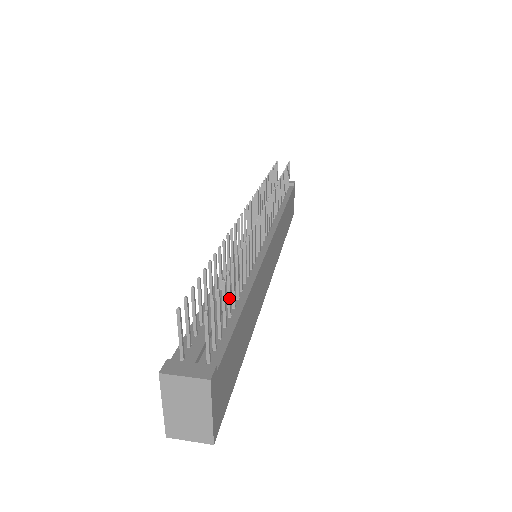
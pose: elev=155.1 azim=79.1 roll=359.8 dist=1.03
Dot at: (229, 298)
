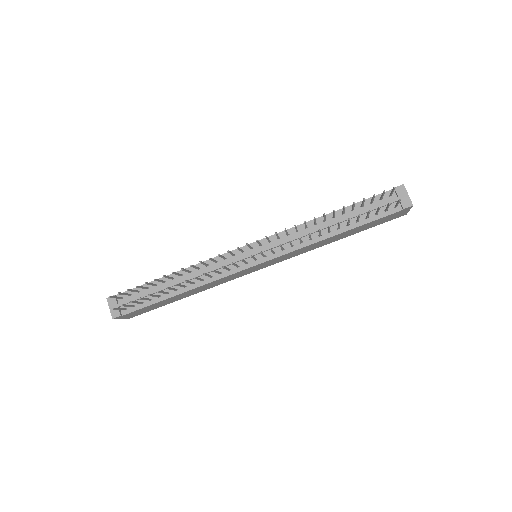
Dot at: (154, 296)
